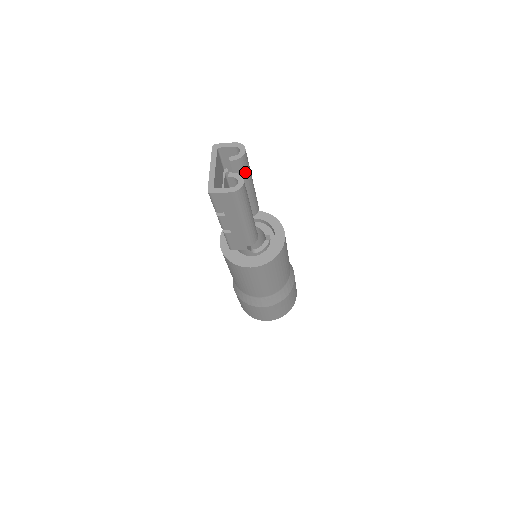
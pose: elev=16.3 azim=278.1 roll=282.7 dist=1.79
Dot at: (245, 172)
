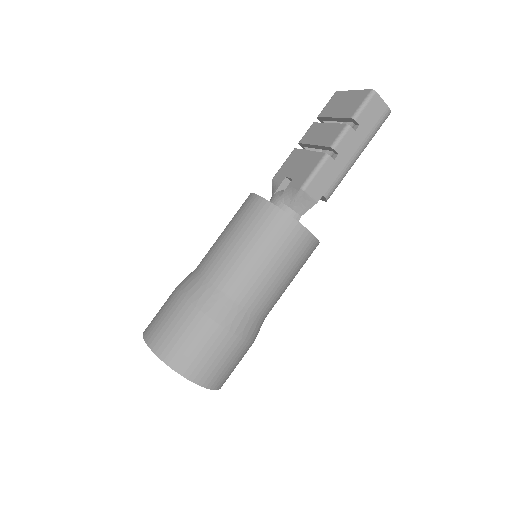
Dot at: occluded
